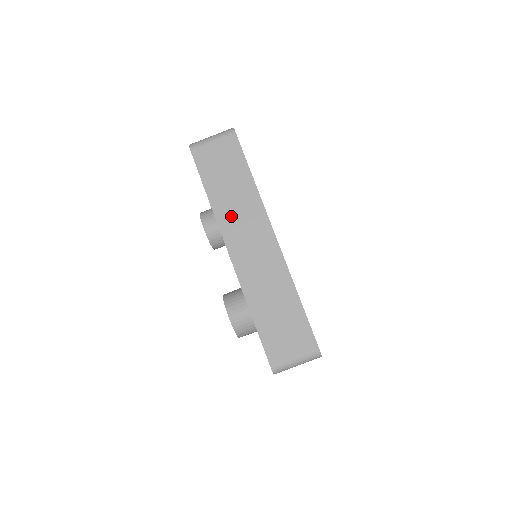
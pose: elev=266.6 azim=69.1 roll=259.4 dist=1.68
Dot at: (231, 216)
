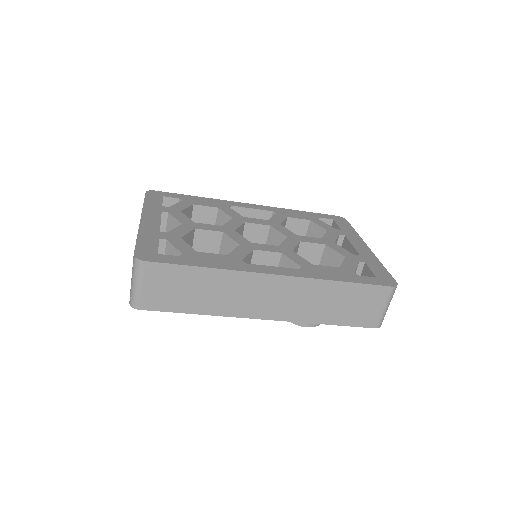
Dot at: (230, 303)
